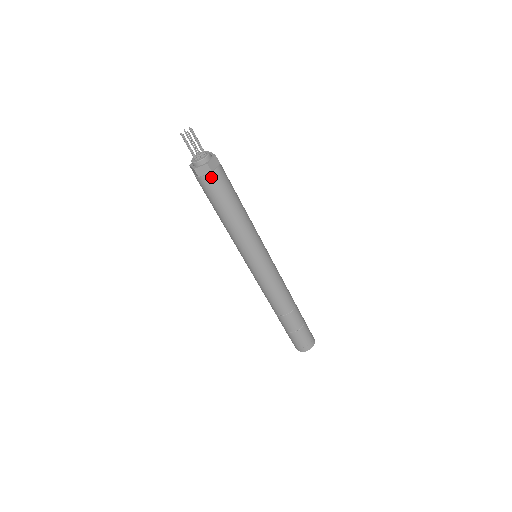
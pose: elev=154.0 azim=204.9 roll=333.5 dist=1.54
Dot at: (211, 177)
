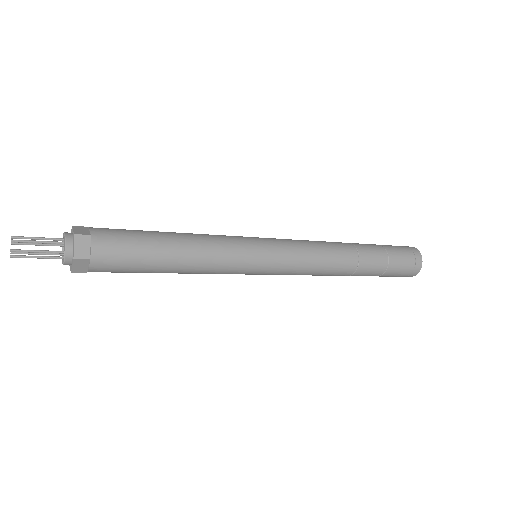
Dot at: (94, 271)
